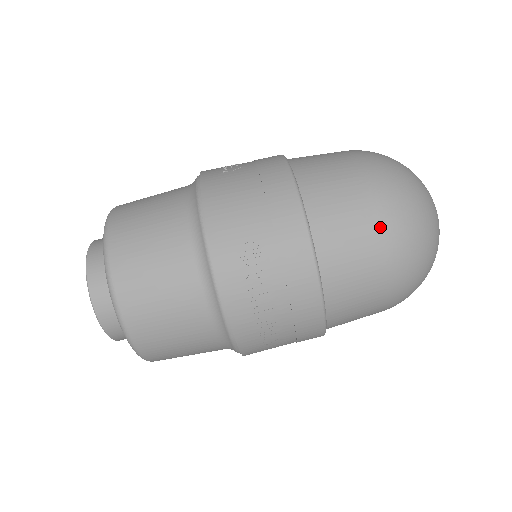
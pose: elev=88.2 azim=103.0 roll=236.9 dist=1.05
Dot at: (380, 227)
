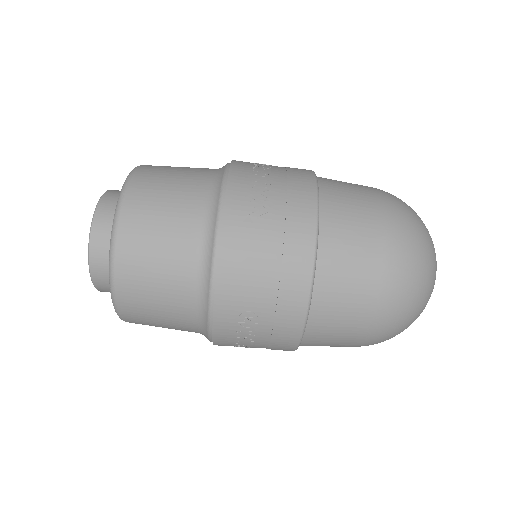
Dot at: (370, 325)
